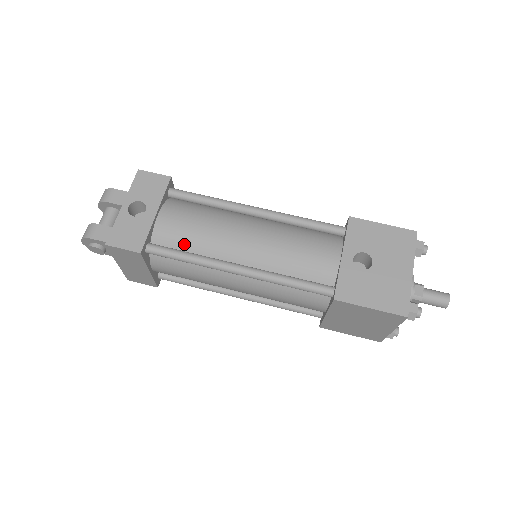
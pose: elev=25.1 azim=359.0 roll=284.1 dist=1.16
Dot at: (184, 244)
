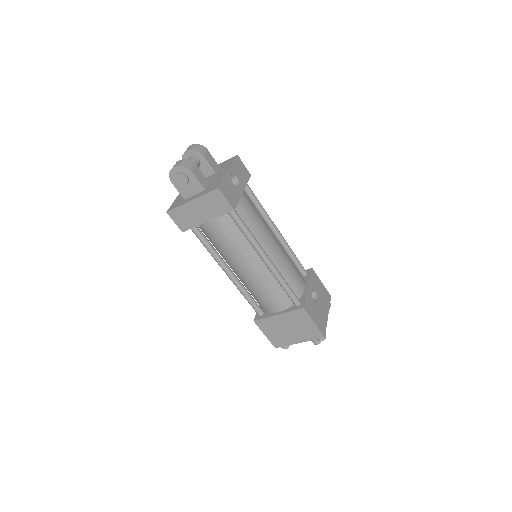
Dot at: (247, 222)
